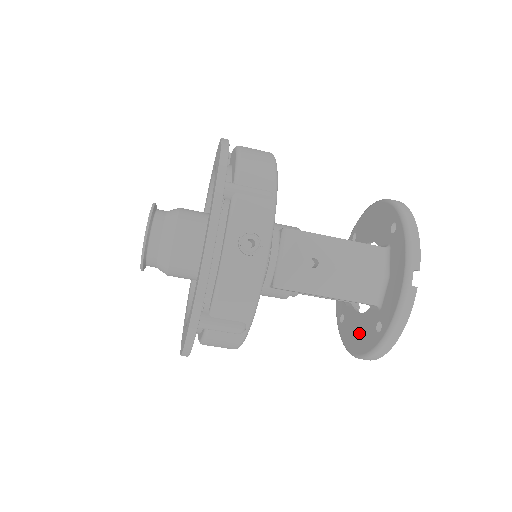
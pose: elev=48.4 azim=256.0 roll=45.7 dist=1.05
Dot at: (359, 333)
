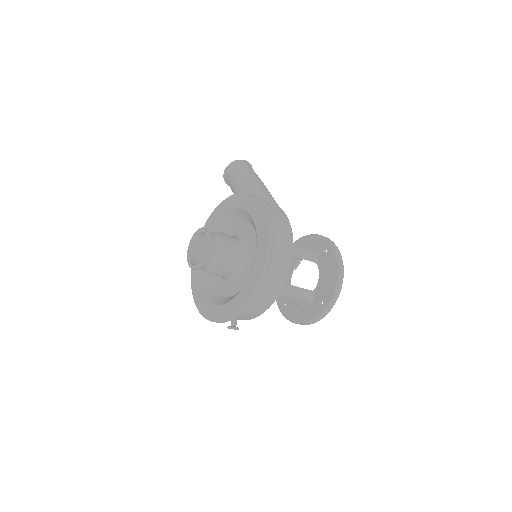
Dot at: occluded
